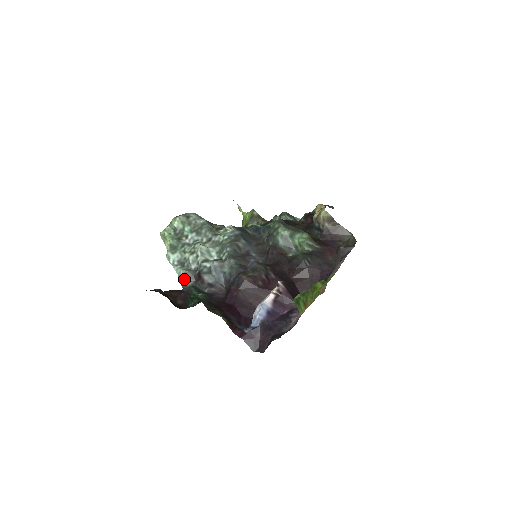
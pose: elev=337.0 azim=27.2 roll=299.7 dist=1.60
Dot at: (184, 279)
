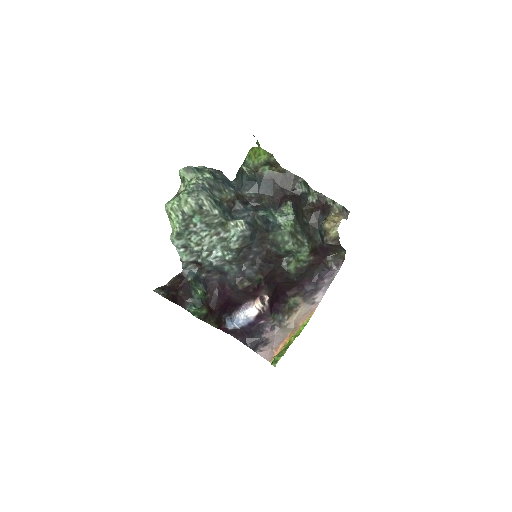
Dot at: (185, 263)
